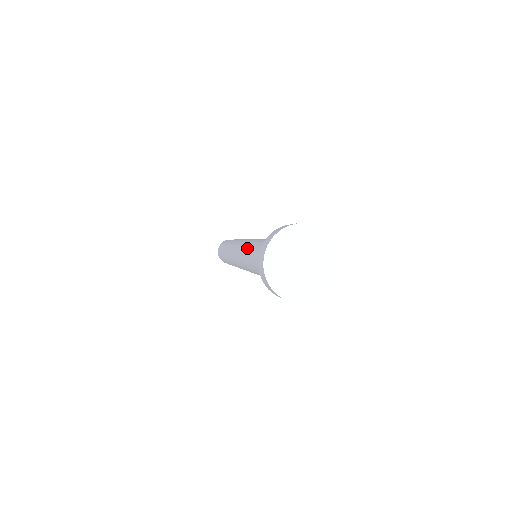
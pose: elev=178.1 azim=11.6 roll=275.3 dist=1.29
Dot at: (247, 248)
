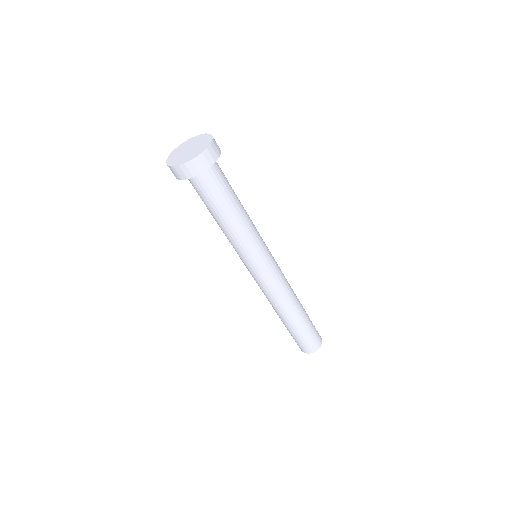
Dot at: occluded
